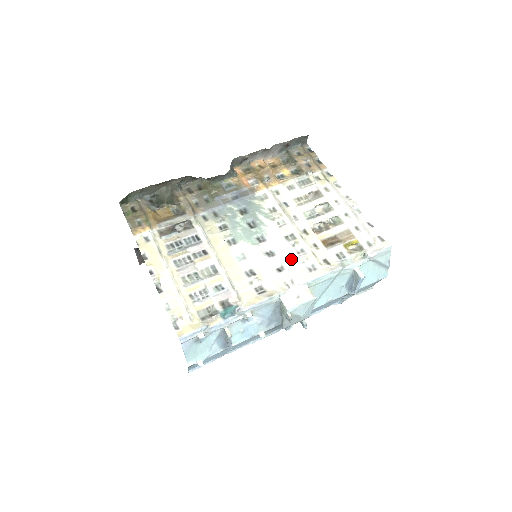
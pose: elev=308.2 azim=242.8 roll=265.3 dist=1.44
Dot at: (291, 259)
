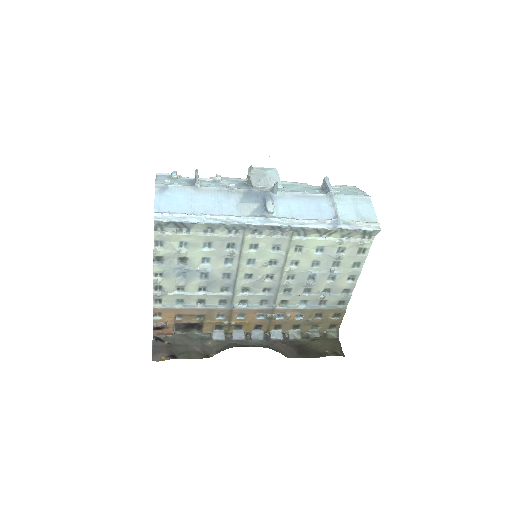
Dot at: occluded
